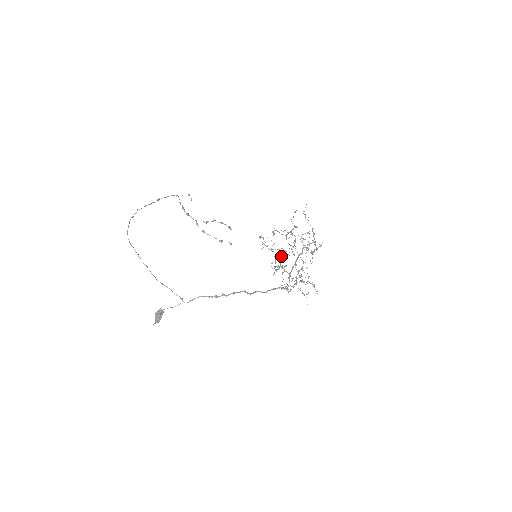
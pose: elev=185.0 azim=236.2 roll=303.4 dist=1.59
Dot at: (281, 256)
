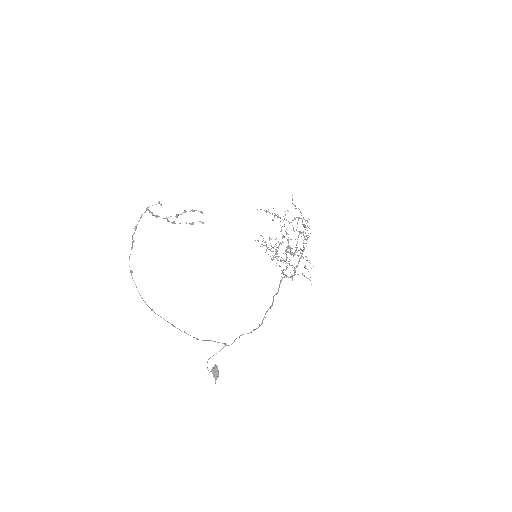
Dot at: (278, 247)
